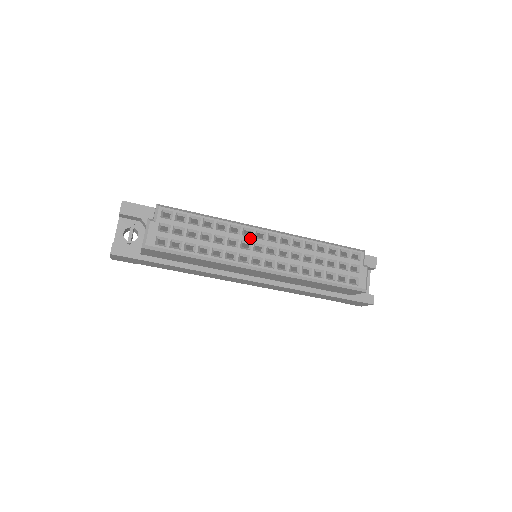
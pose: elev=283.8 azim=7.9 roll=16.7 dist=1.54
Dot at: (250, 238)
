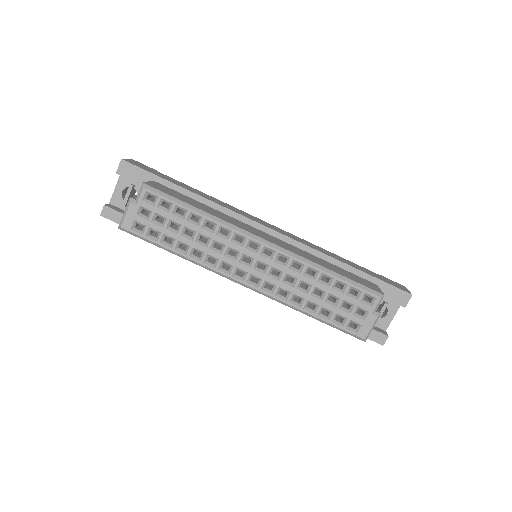
Dot at: (239, 247)
